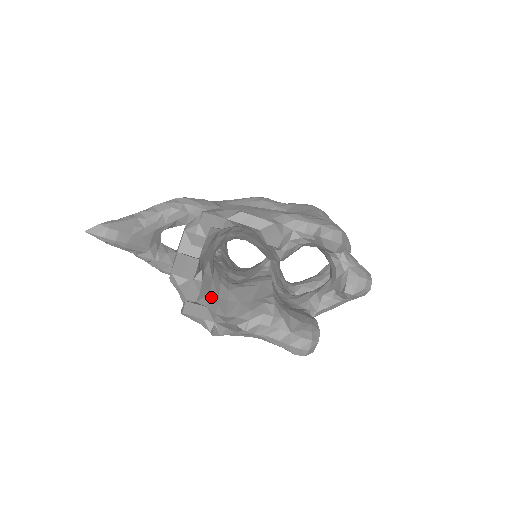
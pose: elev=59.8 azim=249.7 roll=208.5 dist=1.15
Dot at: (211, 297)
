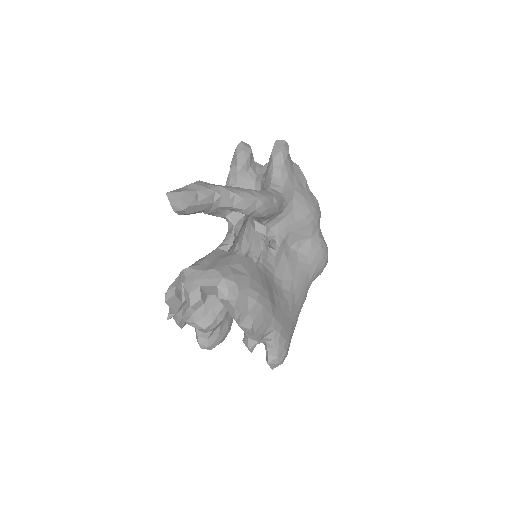
Dot at: occluded
